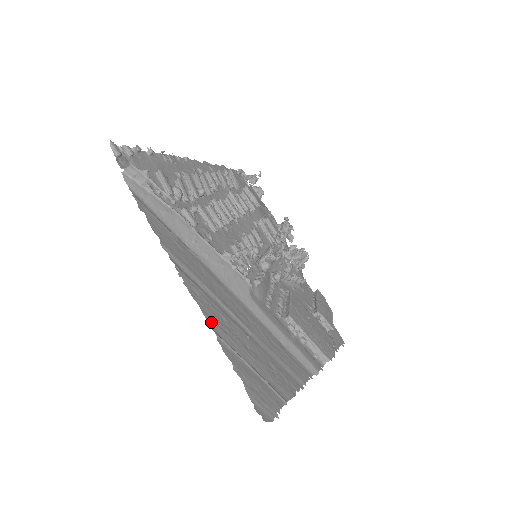
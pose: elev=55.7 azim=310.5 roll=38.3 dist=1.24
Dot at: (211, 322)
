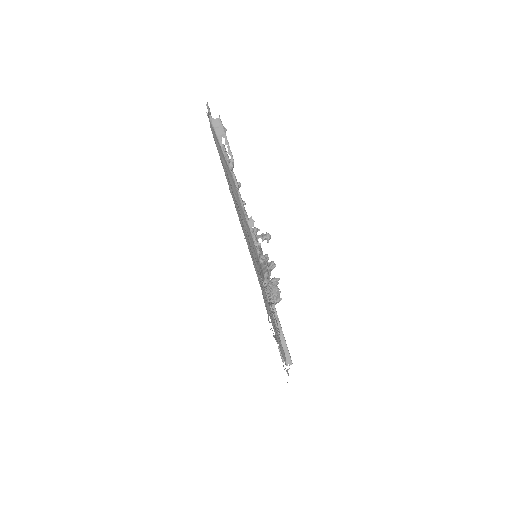
Dot at: occluded
